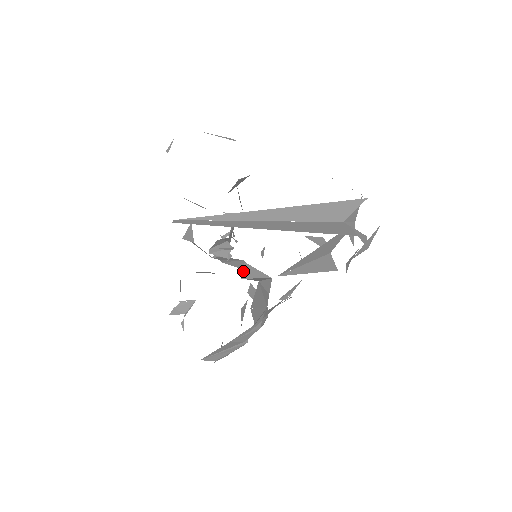
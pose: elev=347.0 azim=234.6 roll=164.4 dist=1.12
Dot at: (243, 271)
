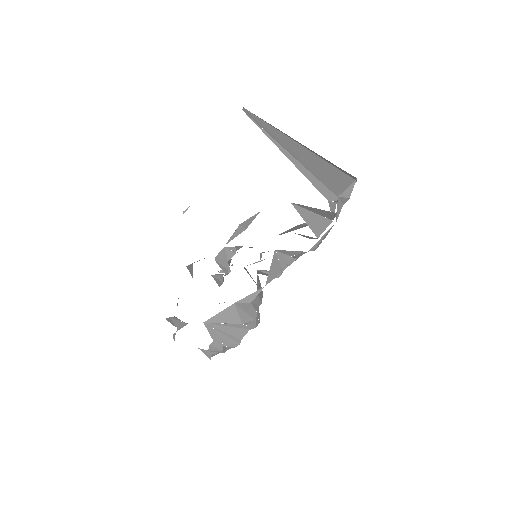
Dot at: (244, 268)
